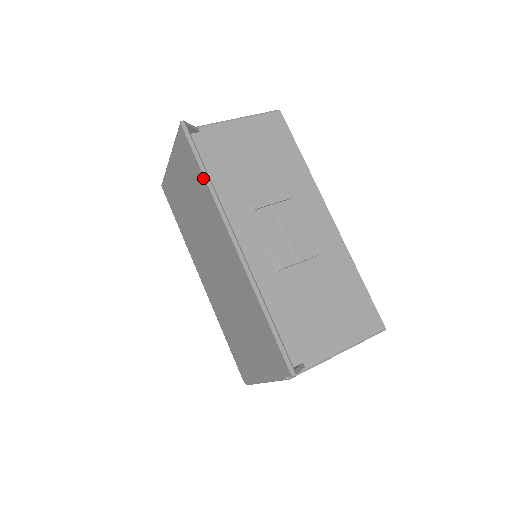
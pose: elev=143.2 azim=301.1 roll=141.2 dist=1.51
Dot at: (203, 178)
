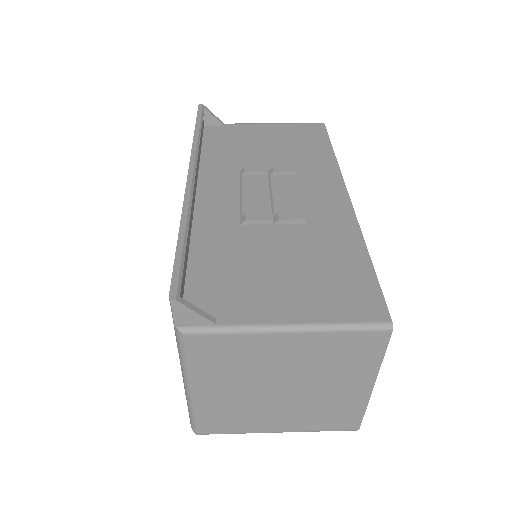
Dot at: (194, 135)
